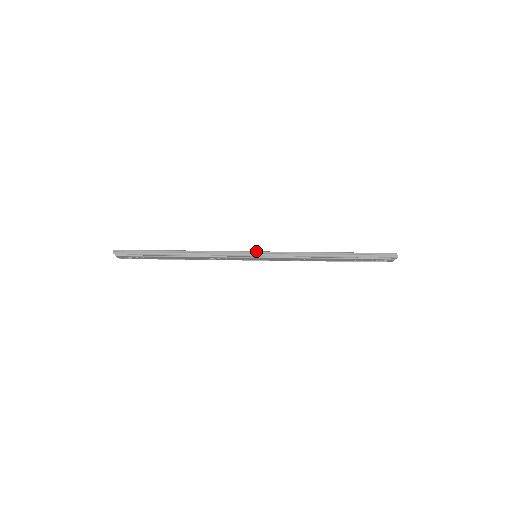
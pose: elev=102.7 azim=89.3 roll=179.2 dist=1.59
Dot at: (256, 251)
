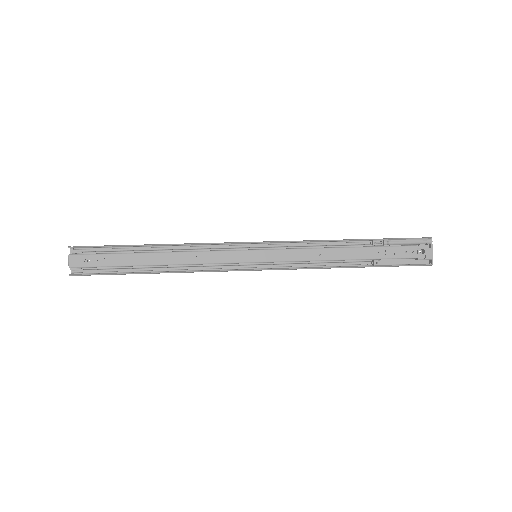
Dot at: (255, 243)
